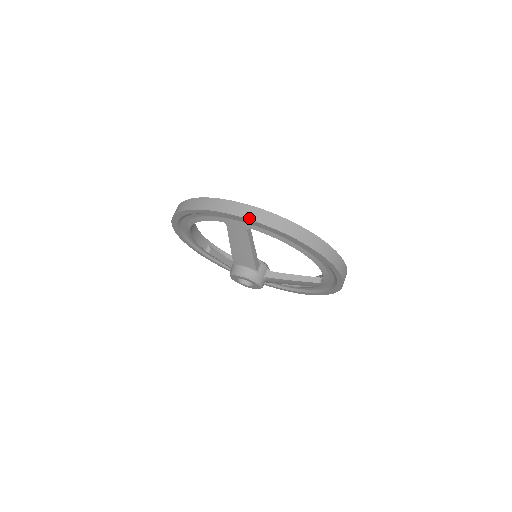
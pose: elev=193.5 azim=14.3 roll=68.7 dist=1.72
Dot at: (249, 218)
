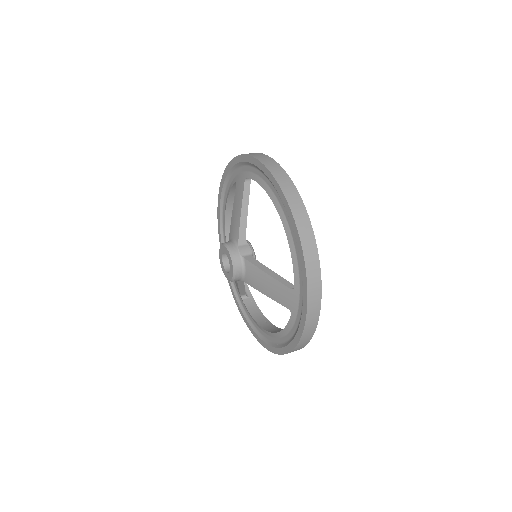
Dot at: (245, 154)
